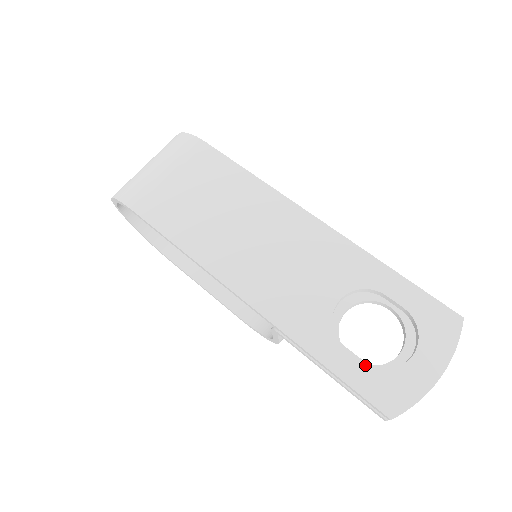
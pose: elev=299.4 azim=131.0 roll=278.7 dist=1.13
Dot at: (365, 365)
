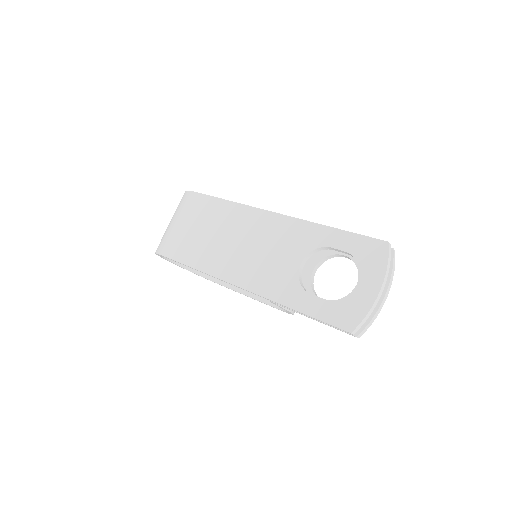
Dot at: (326, 302)
